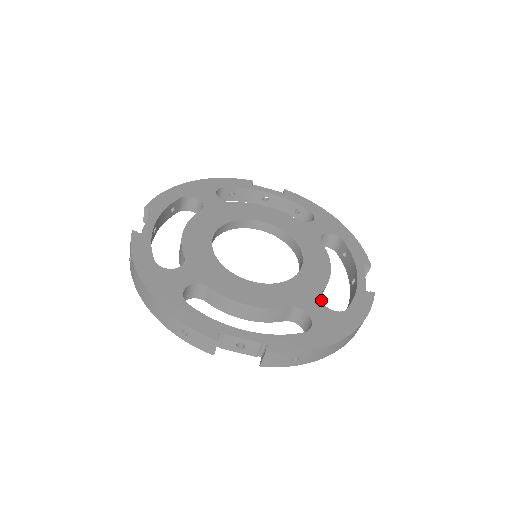
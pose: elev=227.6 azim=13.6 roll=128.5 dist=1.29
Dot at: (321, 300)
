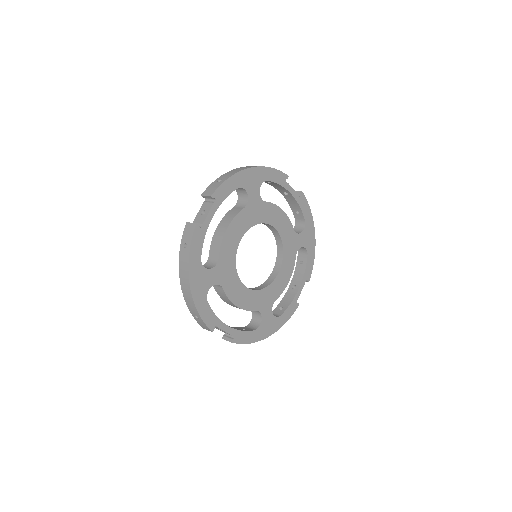
Dot at: occluded
